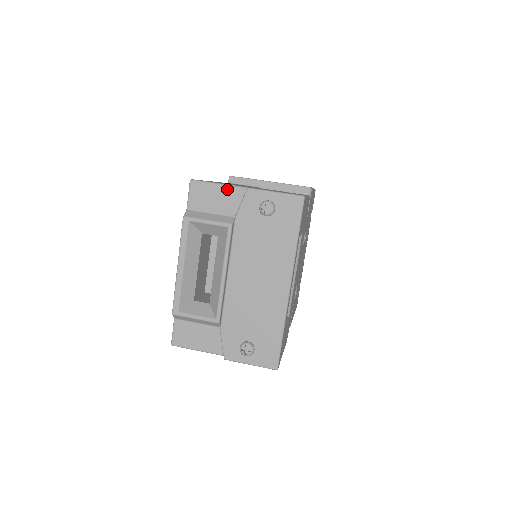
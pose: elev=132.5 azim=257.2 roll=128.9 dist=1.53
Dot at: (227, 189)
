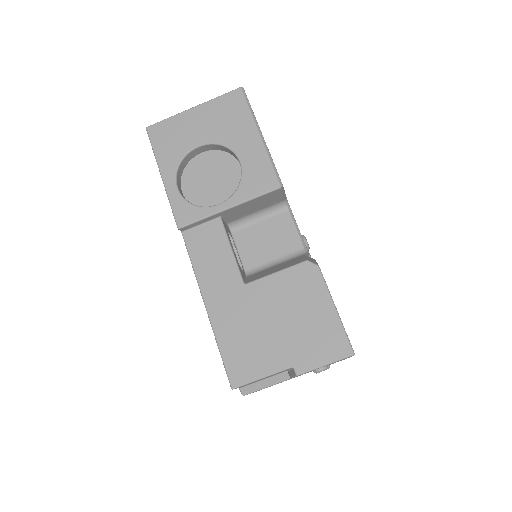
Dot at: occluded
